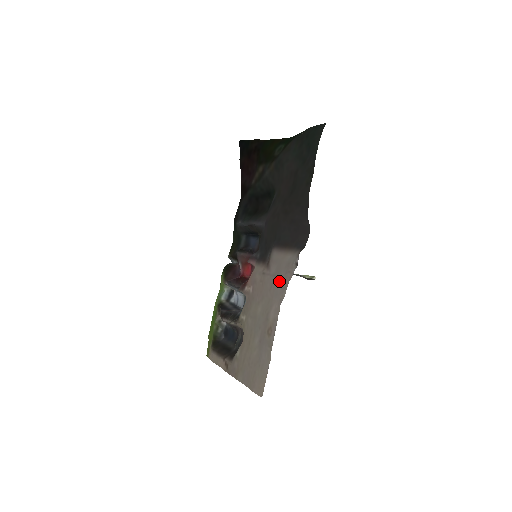
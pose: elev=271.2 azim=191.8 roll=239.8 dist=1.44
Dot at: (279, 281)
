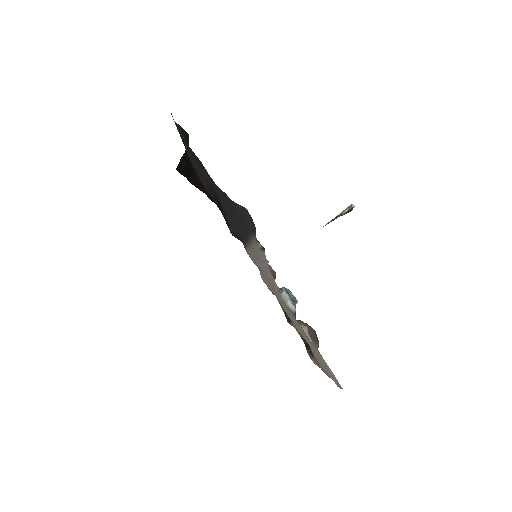
Dot at: occluded
